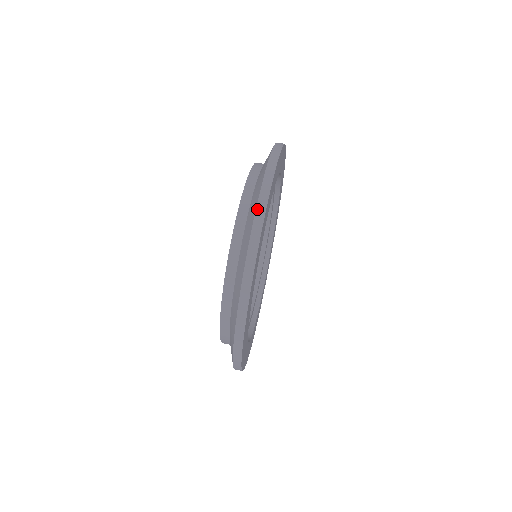
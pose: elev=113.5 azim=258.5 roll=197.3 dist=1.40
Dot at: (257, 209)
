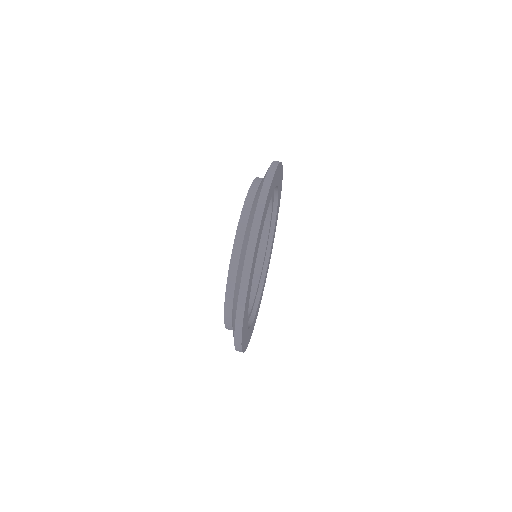
Dot at: (242, 276)
